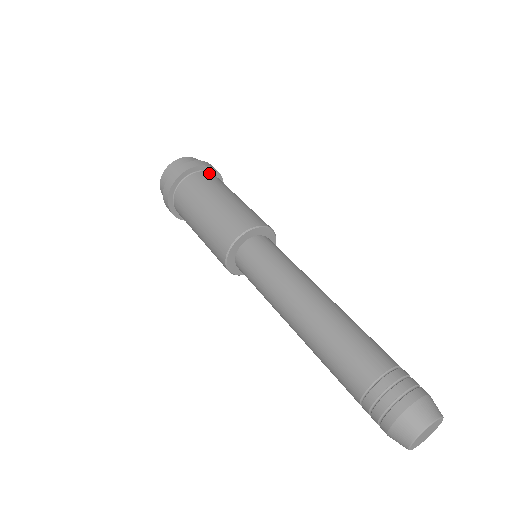
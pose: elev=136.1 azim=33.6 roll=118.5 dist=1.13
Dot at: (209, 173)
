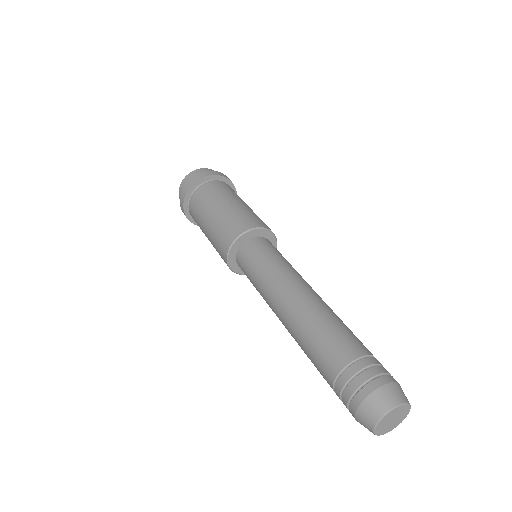
Dot at: (227, 184)
